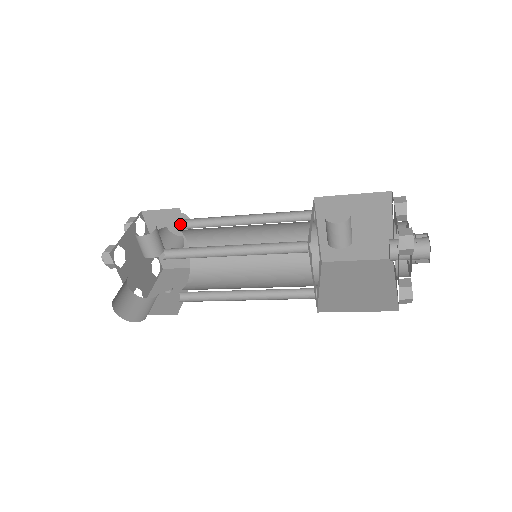
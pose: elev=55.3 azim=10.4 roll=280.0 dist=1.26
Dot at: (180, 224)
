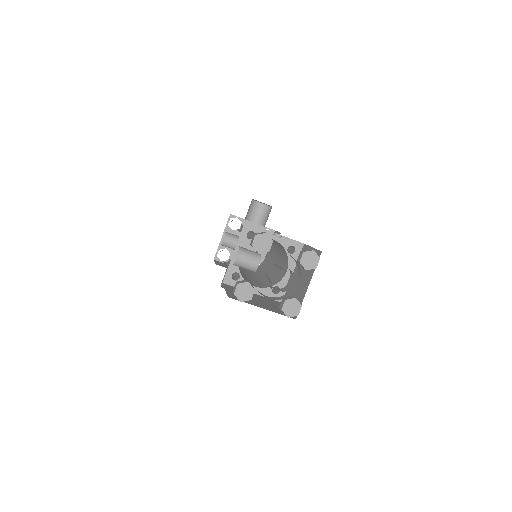
Dot at: occluded
